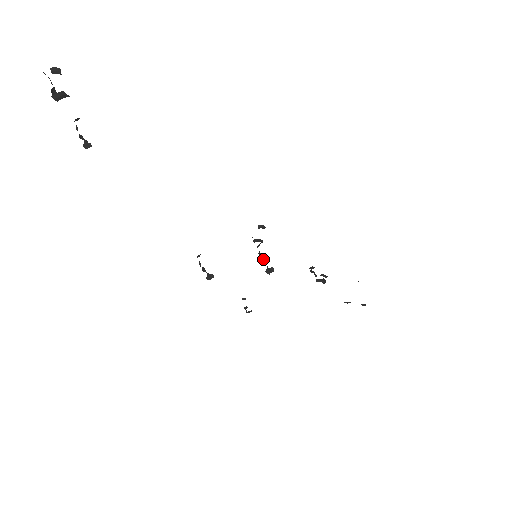
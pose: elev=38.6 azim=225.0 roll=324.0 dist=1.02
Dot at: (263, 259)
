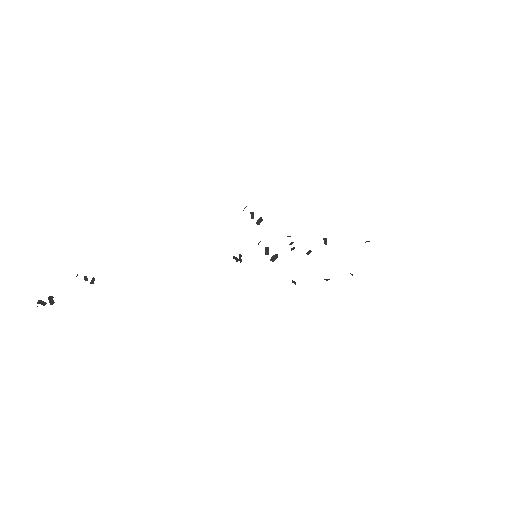
Dot at: (268, 248)
